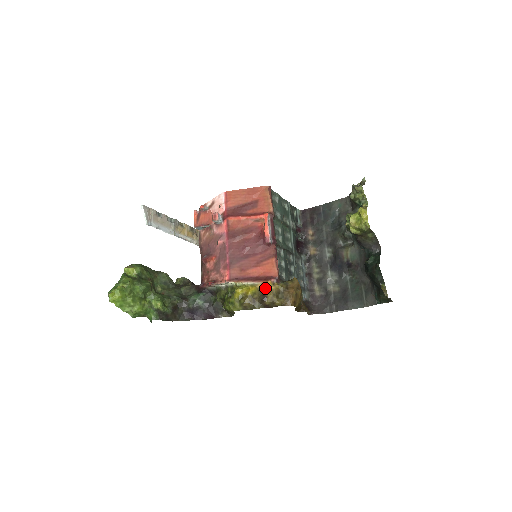
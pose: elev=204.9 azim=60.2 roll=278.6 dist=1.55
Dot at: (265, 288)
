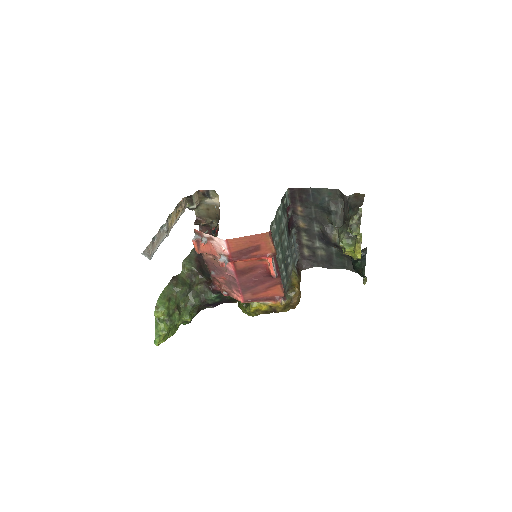
Dot at: (275, 306)
